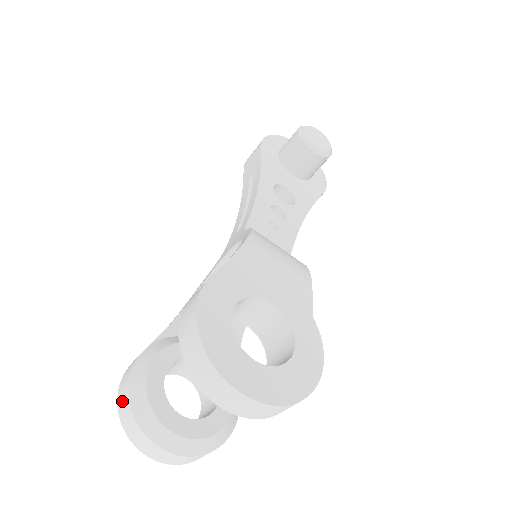
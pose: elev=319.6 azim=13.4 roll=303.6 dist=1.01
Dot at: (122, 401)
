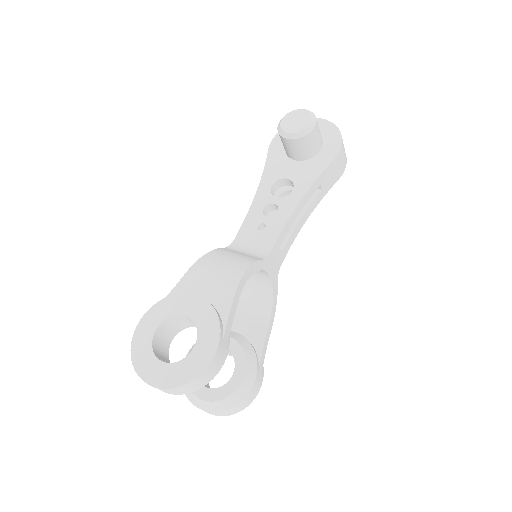
Dot at: occluded
